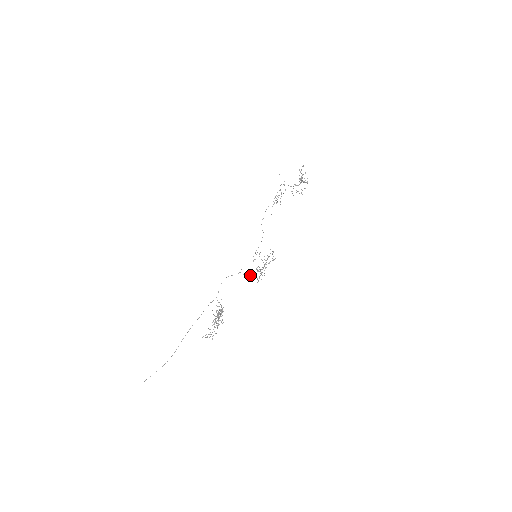
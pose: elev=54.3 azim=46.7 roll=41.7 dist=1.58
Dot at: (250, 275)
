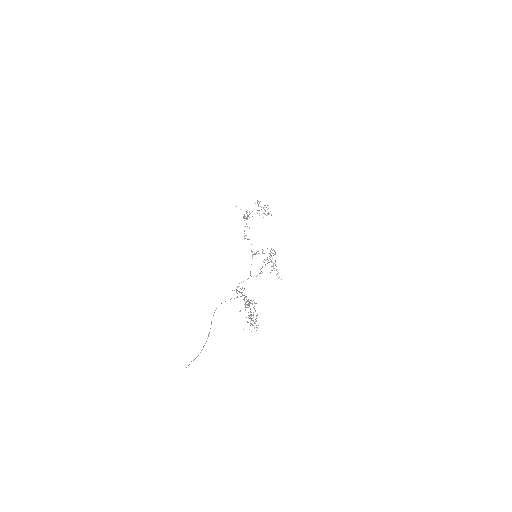
Dot at: occluded
